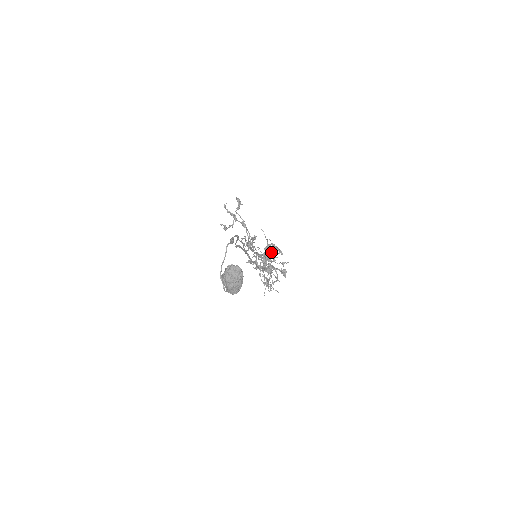
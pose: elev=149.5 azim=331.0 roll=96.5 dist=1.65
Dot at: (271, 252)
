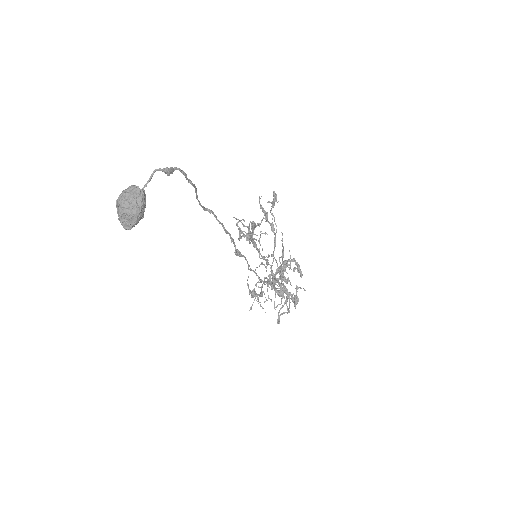
Dot at: (279, 261)
